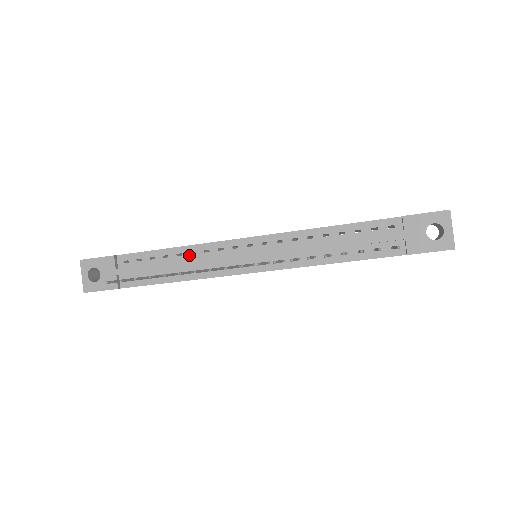
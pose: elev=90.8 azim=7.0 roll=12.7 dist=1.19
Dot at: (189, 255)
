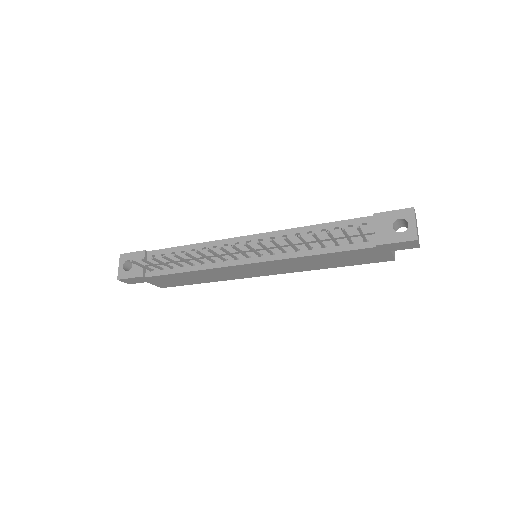
Dot at: (201, 250)
